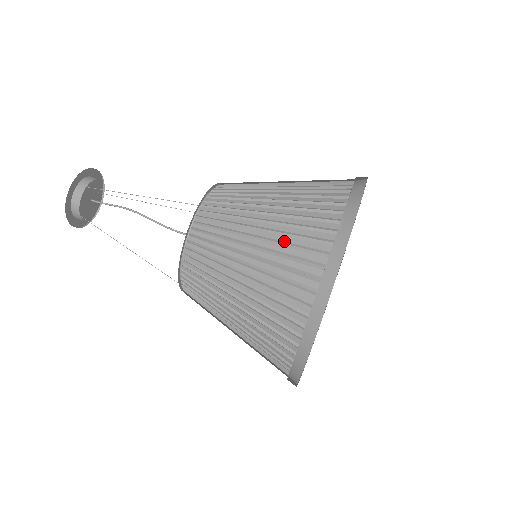
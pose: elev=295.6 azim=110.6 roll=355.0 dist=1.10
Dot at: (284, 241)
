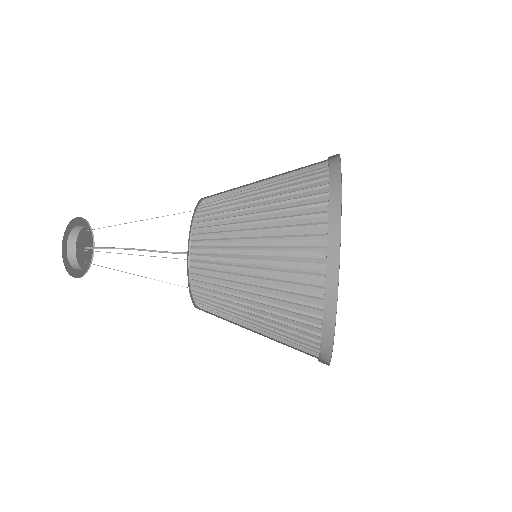
Dot at: occluded
